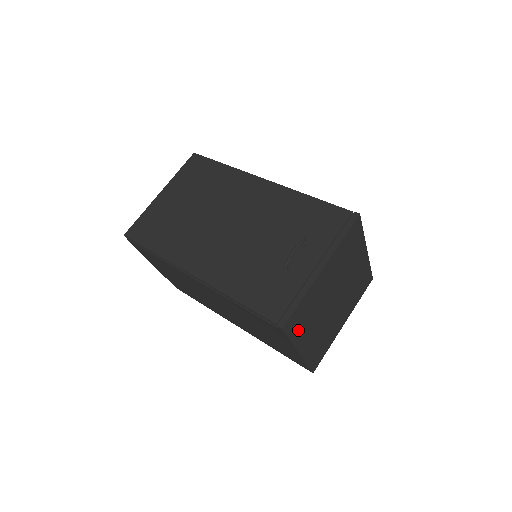
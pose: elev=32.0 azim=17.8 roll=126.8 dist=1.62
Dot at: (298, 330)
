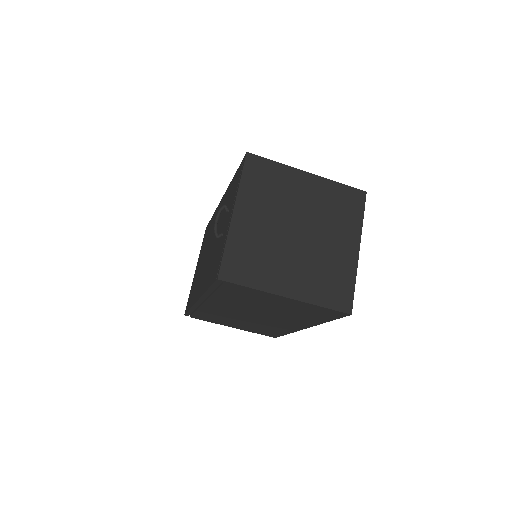
Dot at: (253, 275)
